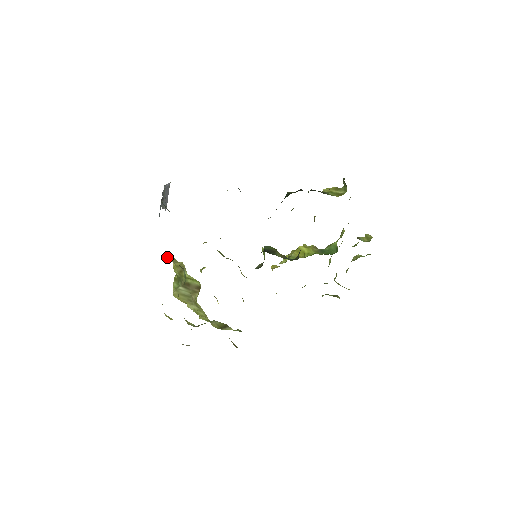
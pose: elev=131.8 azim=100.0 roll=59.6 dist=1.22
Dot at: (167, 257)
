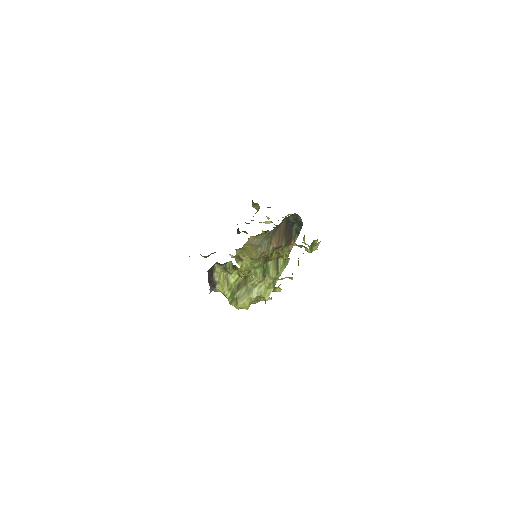
Dot at: (212, 278)
